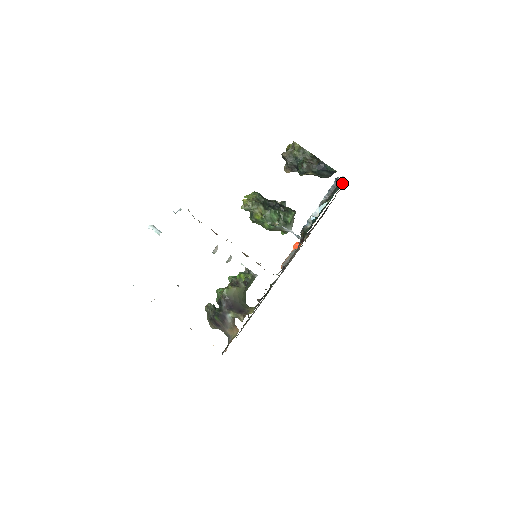
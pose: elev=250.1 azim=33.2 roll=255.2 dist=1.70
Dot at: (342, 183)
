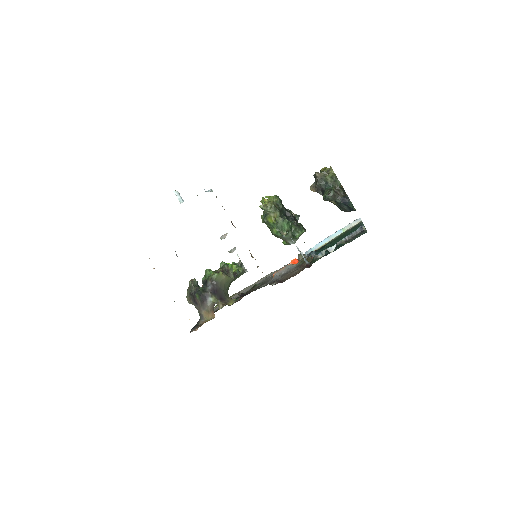
Dot at: (357, 224)
